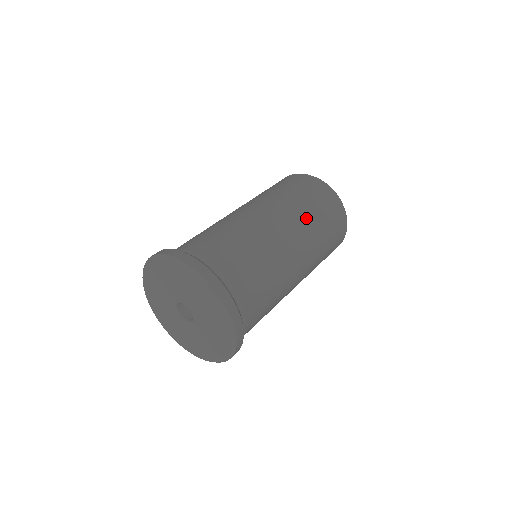
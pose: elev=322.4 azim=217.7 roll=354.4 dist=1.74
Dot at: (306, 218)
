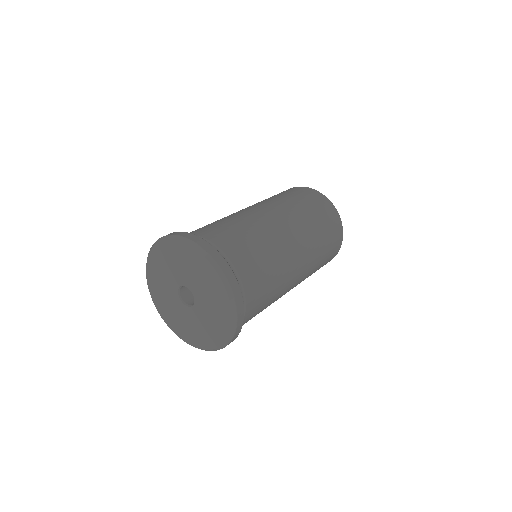
Dot at: (271, 200)
